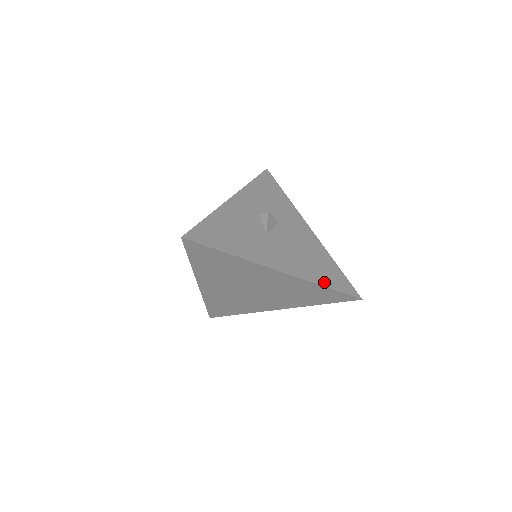
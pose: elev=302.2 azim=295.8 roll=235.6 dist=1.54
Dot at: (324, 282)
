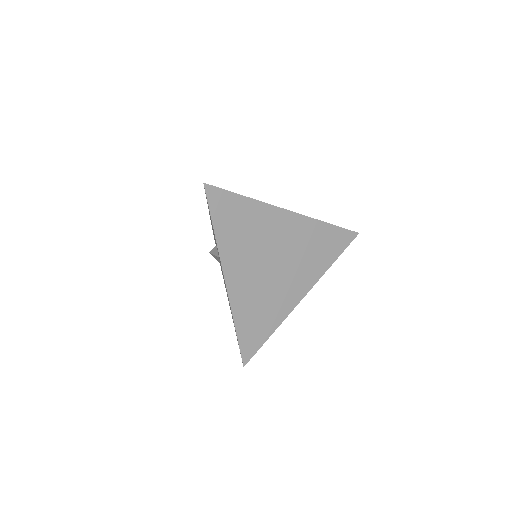
Dot at: occluded
